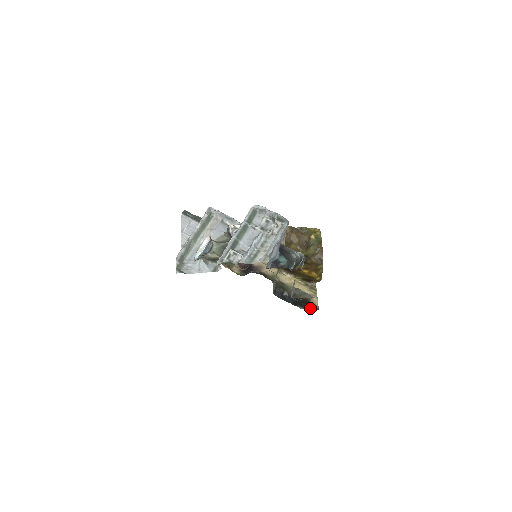
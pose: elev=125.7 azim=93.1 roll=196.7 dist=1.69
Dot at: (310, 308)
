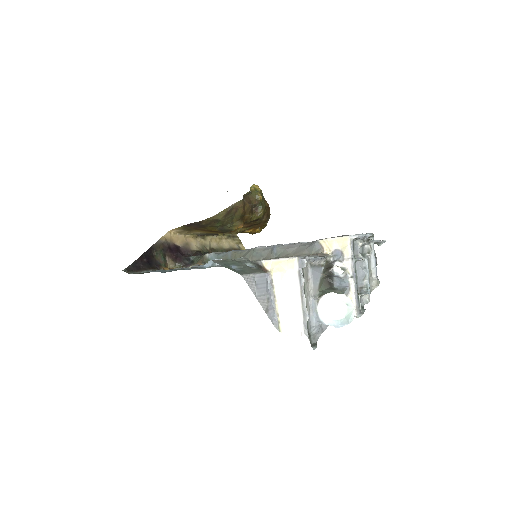
Dot at: occluded
